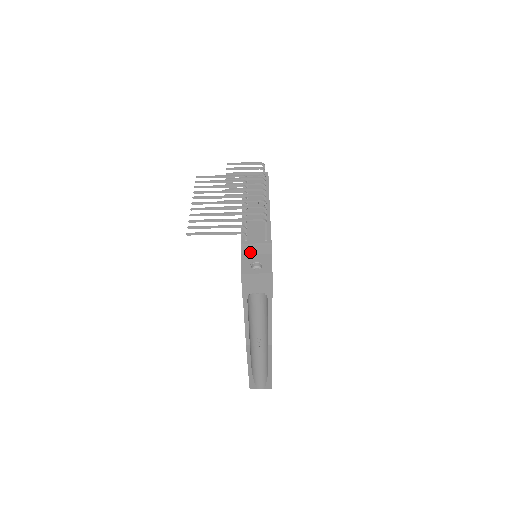
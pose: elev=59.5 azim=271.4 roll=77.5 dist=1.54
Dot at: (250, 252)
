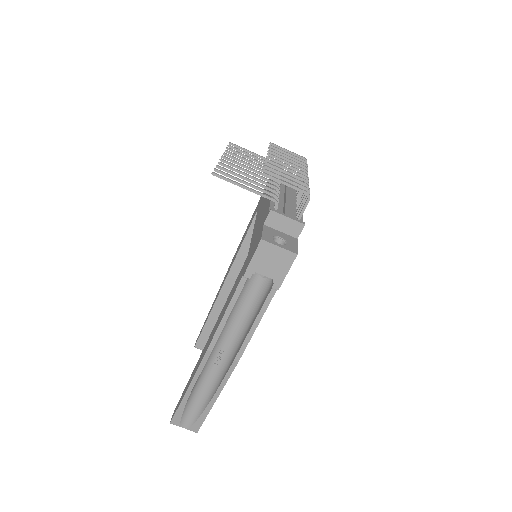
Dot at: (275, 226)
